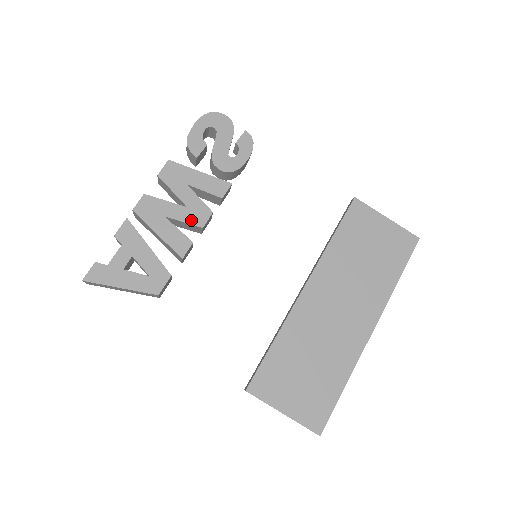
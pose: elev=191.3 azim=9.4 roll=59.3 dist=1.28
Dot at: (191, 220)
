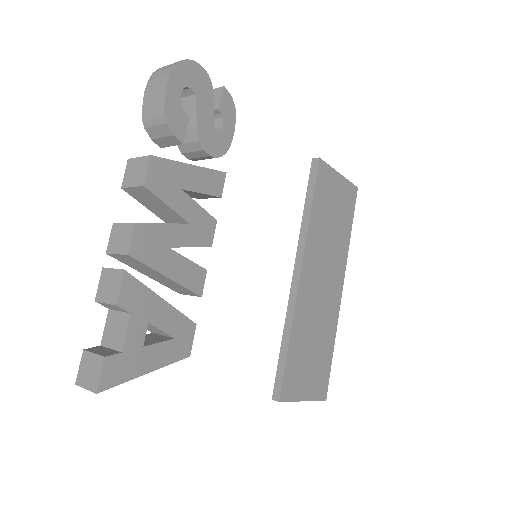
Dot at: (198, 241)
